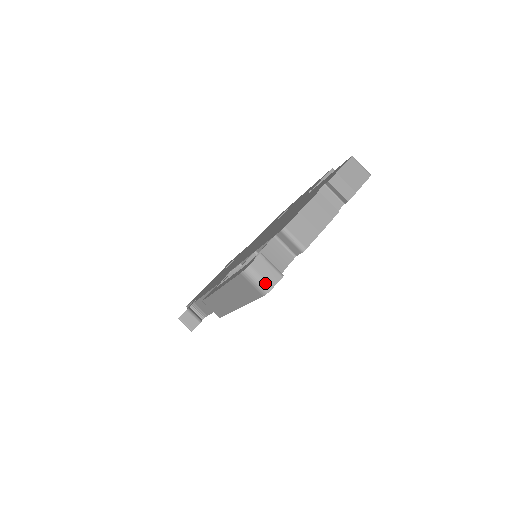
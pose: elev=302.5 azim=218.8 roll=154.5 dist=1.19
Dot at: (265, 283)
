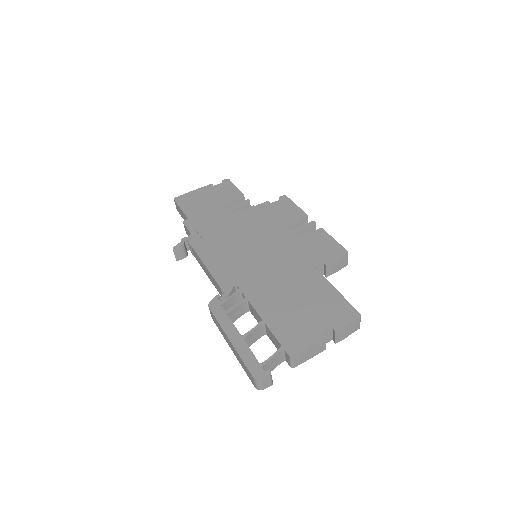
Dot at: (261, 387)
